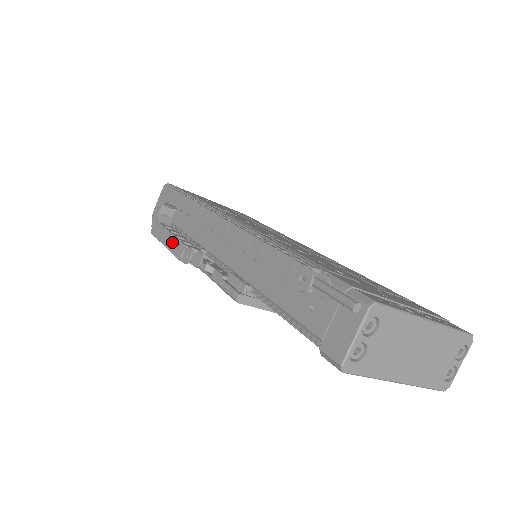
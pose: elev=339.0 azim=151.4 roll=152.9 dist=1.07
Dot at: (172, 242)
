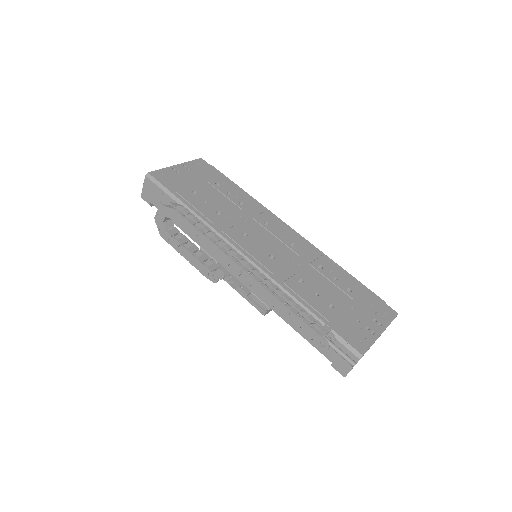
Dot at: (193, 260)
